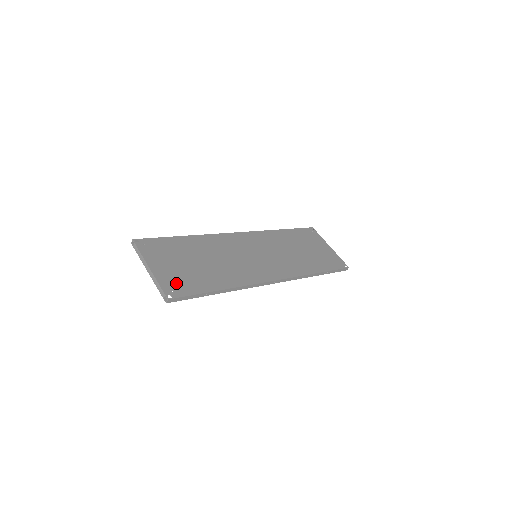
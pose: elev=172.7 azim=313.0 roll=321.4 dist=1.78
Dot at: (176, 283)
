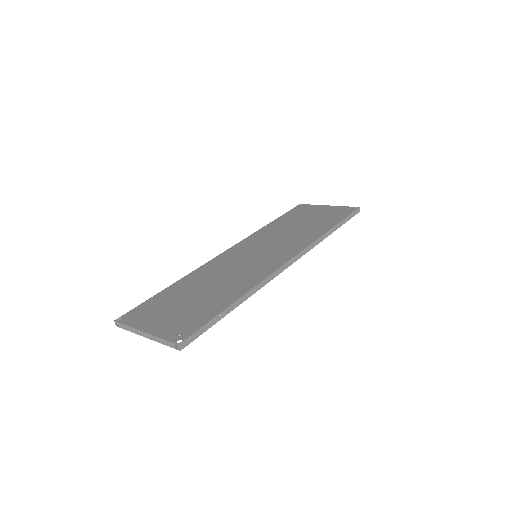
Dot at: (180, 326)
